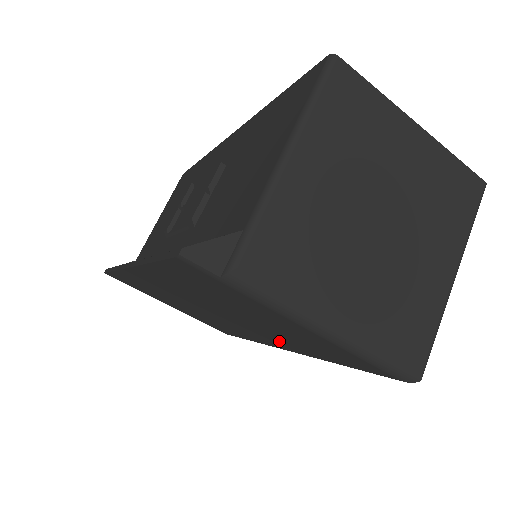
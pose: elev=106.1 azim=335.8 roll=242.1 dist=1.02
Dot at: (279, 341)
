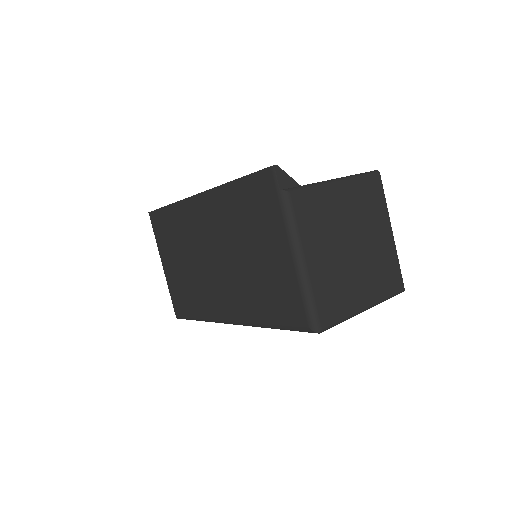
Dot at: (239, 297)
